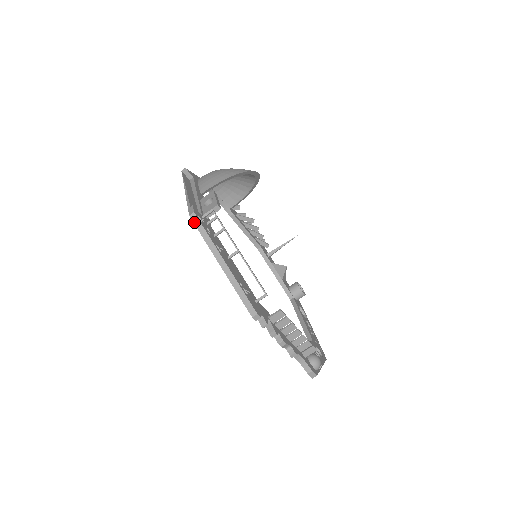
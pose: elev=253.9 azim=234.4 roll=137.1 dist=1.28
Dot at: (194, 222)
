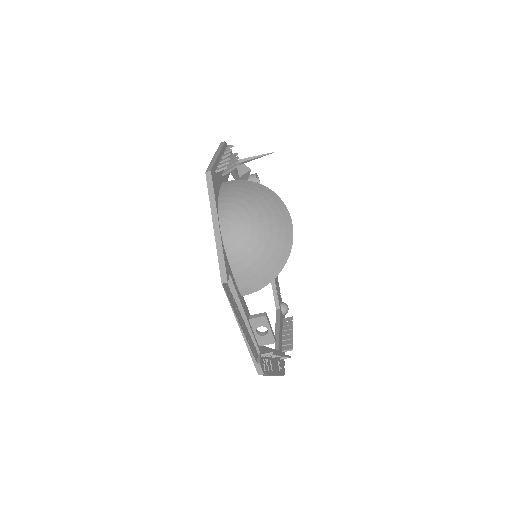
Dot at: occluded
